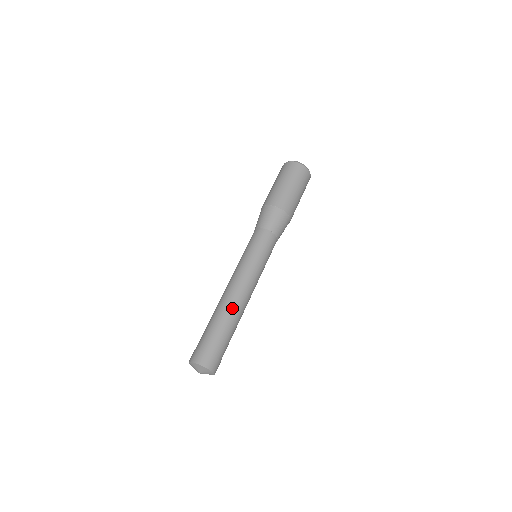
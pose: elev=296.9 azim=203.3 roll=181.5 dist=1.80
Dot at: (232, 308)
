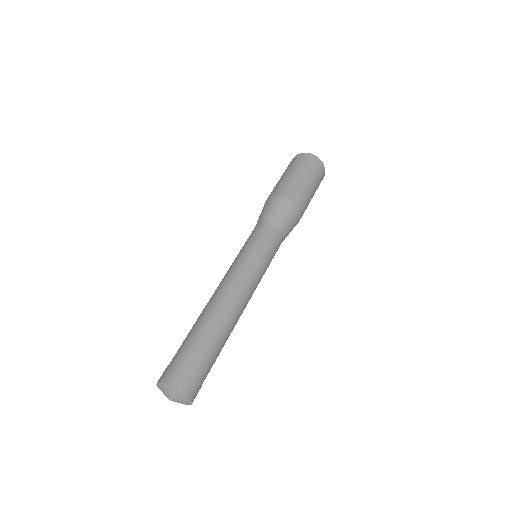
Dot at: (222, 314)
